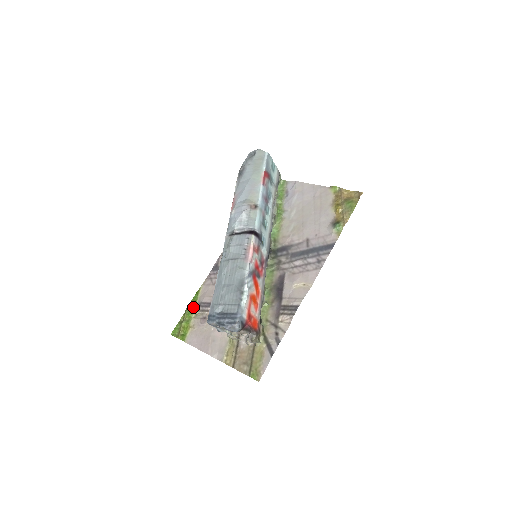
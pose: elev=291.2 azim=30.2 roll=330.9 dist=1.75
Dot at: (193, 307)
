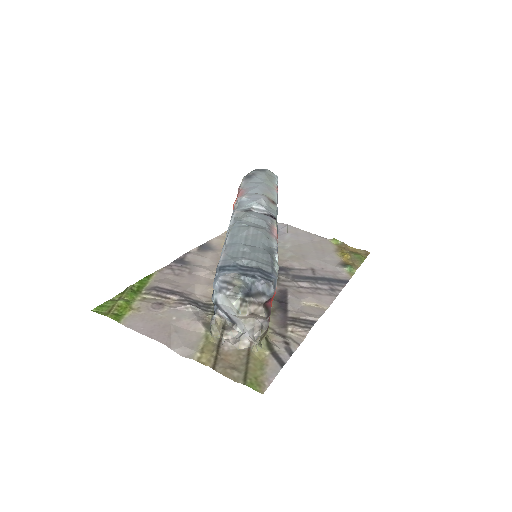
Dot at: (139, 289)
